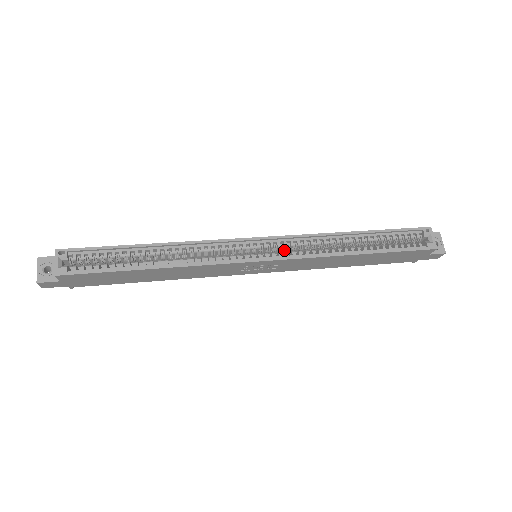
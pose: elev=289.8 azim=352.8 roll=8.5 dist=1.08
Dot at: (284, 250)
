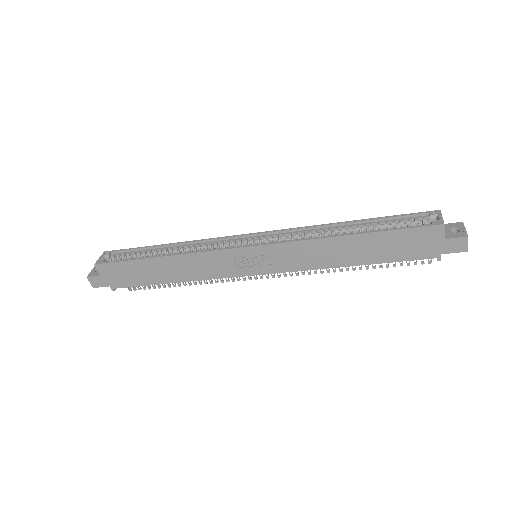
Dot at: occluded
